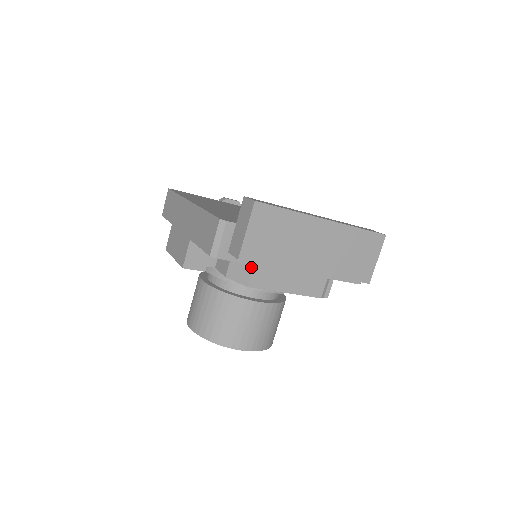
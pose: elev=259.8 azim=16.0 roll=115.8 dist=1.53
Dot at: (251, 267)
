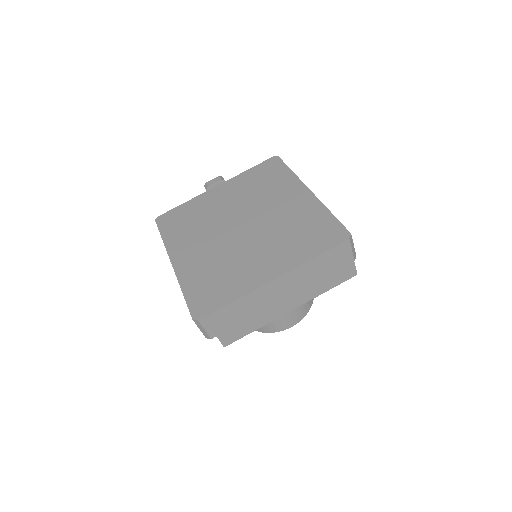
Dot at: occluded
